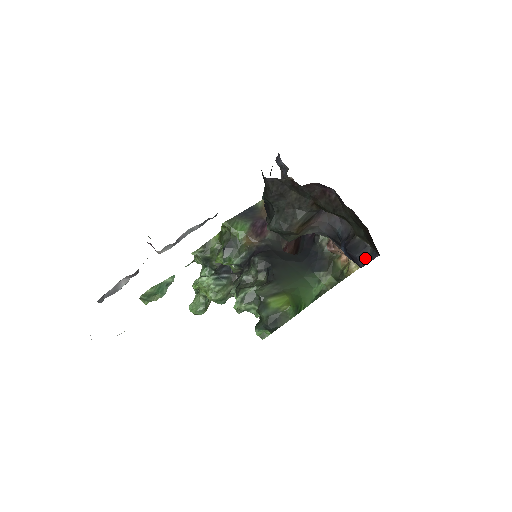
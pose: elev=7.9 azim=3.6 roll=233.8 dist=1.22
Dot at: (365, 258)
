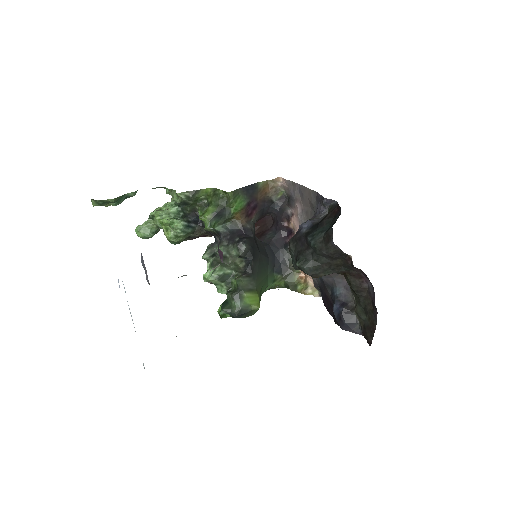
Dot at: (350, 328)
